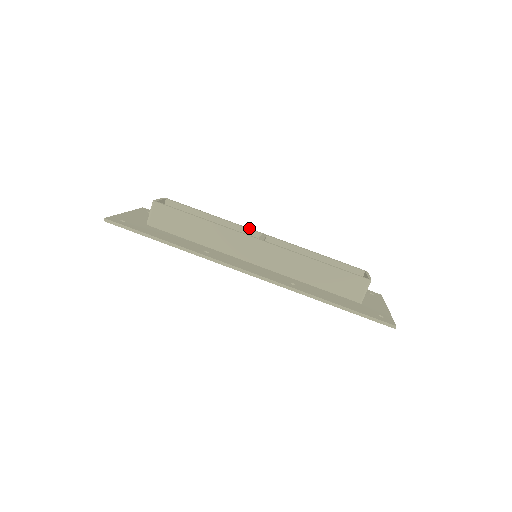
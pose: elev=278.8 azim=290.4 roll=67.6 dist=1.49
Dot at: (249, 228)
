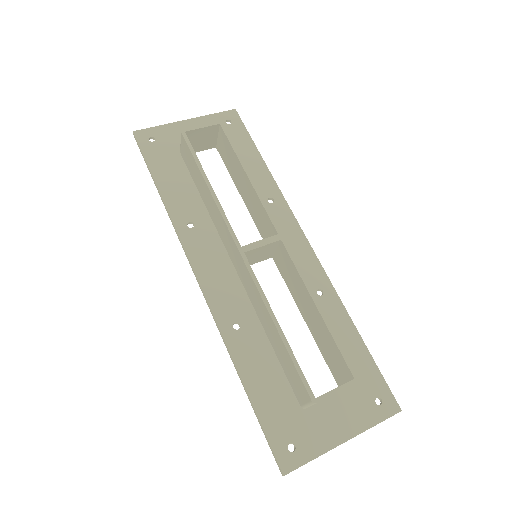
Dot at: (272, 216)
